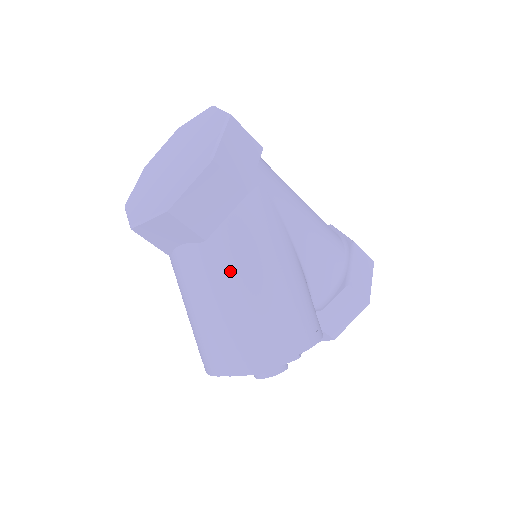
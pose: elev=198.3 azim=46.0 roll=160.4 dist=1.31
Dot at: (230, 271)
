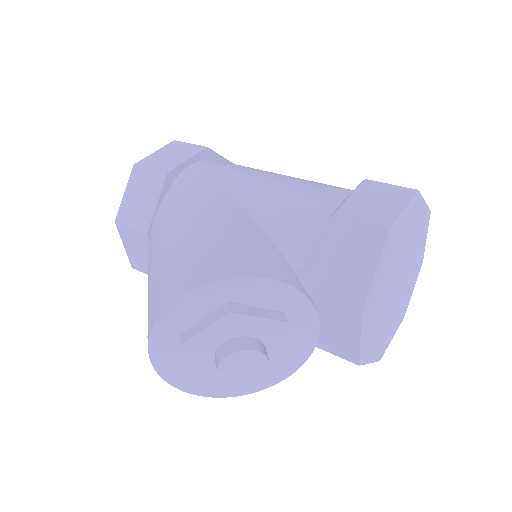
Dot at: (154, 244)
